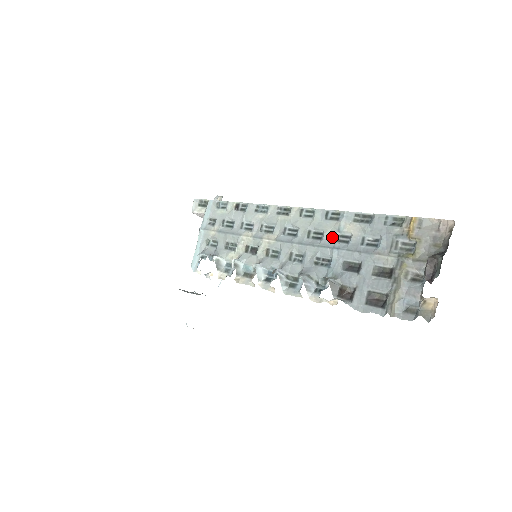
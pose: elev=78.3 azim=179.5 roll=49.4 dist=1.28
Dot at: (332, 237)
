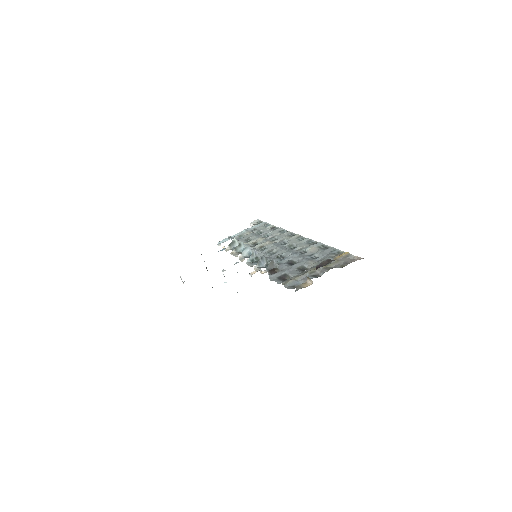
Dot at: (299, 249)
